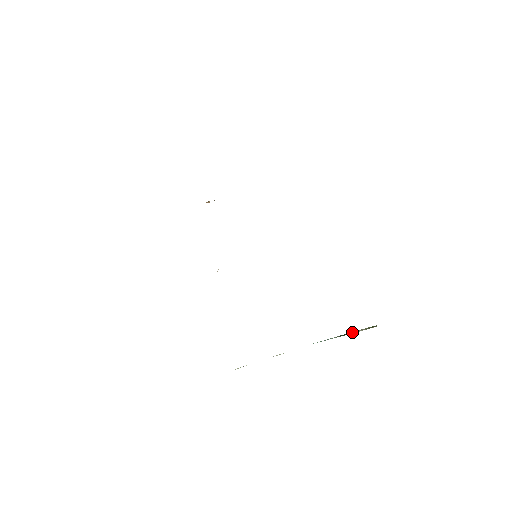
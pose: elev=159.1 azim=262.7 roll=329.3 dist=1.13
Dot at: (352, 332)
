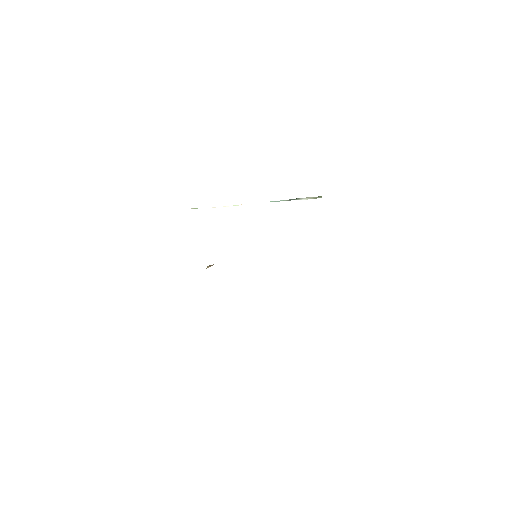
Dot at: (300, 199)
